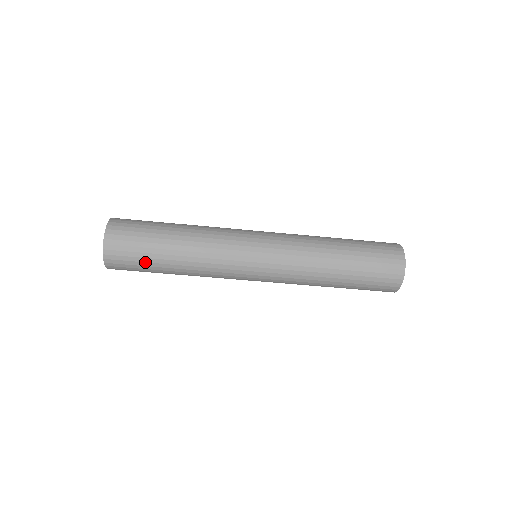
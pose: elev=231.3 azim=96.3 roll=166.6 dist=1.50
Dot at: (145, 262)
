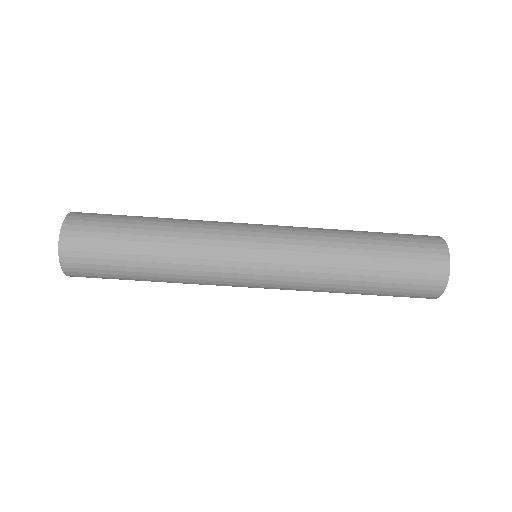
Dot at: (115, 274)
